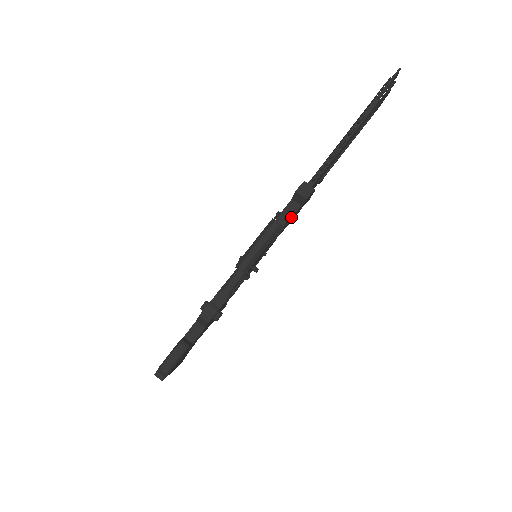
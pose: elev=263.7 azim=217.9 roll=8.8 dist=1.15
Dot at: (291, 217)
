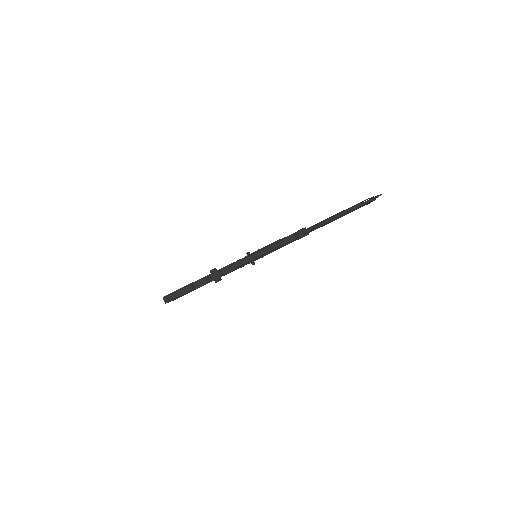
Dot at: occluded
